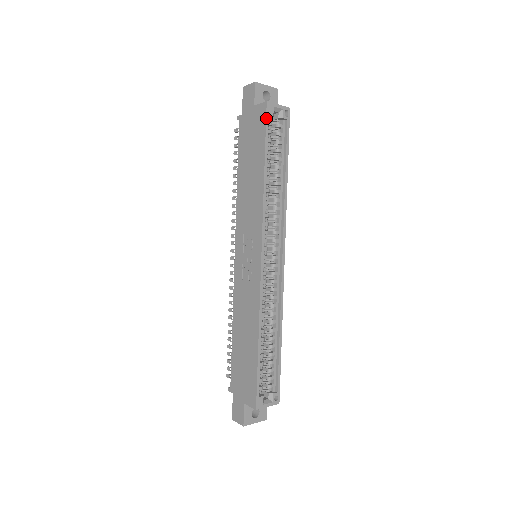
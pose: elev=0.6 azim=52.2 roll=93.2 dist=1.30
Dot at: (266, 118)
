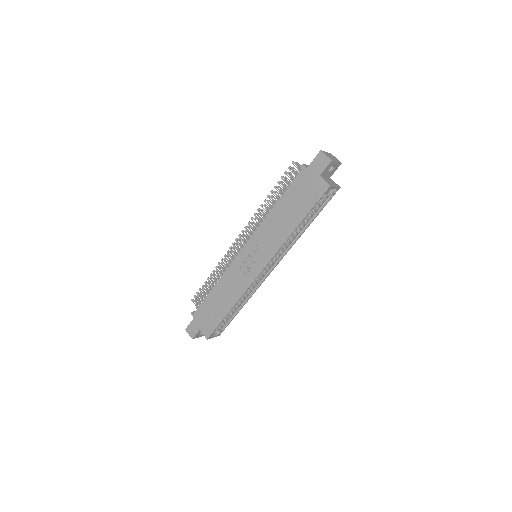
Dot at: (322, 196)
